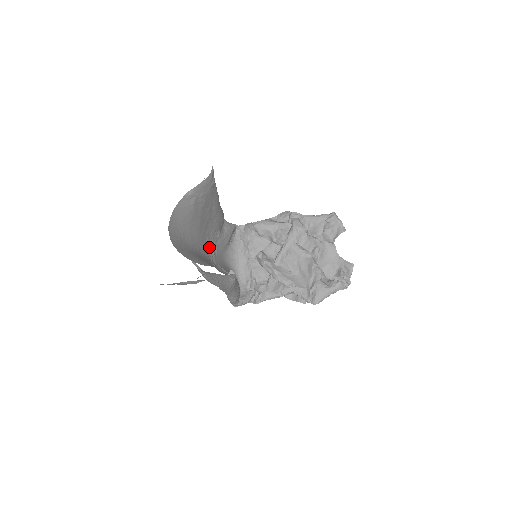
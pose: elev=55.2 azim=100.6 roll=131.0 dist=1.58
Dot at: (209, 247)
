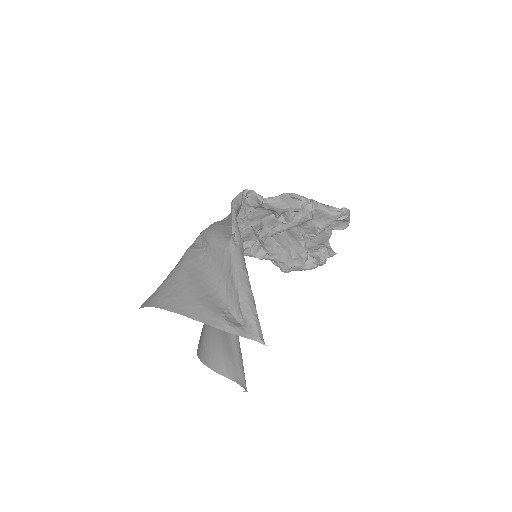
Dot at: occluded
